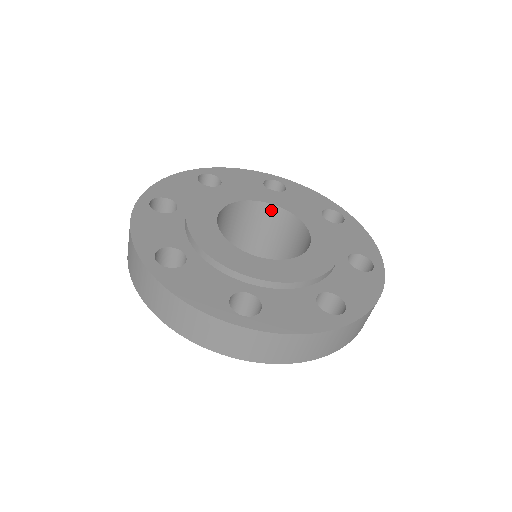
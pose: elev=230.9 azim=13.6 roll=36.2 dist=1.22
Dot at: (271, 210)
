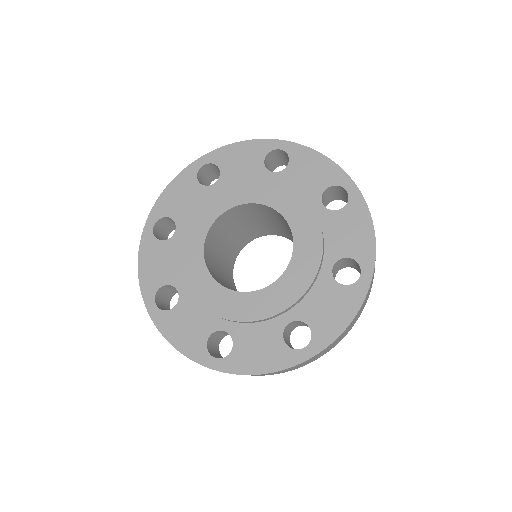
Dot at: occluded
